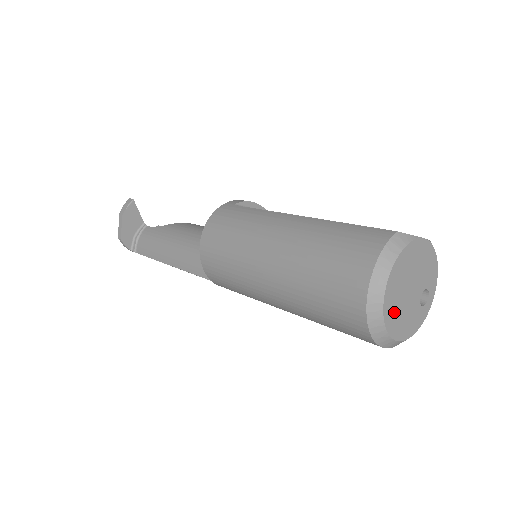
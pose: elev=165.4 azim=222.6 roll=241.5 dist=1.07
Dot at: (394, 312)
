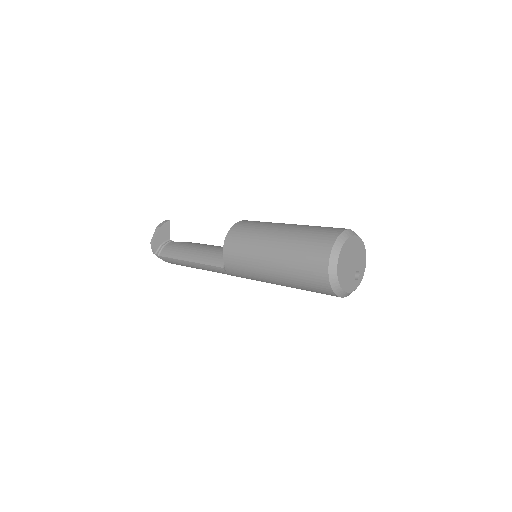
Dot at: (342, 267)
